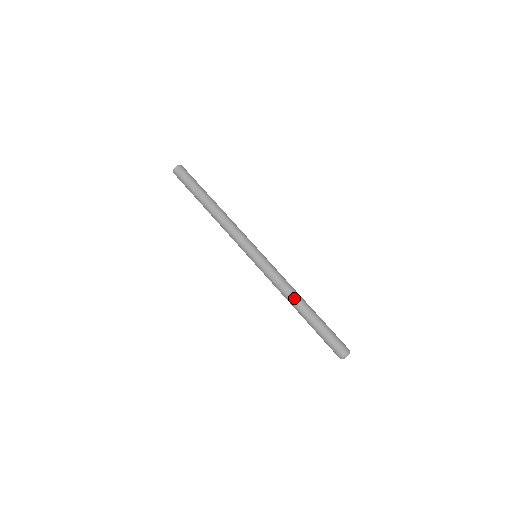
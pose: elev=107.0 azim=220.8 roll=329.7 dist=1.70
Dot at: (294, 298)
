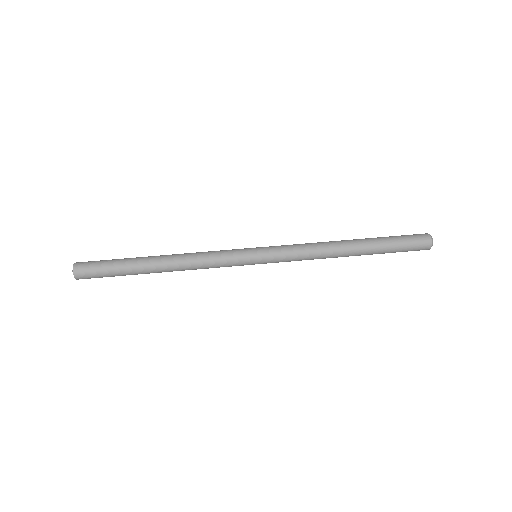
Dot at: (336, 249)
